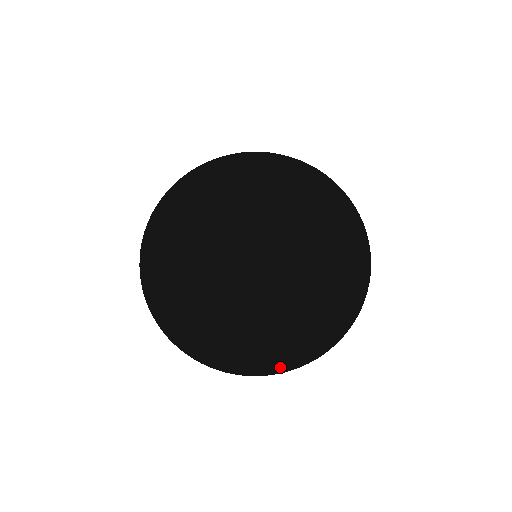
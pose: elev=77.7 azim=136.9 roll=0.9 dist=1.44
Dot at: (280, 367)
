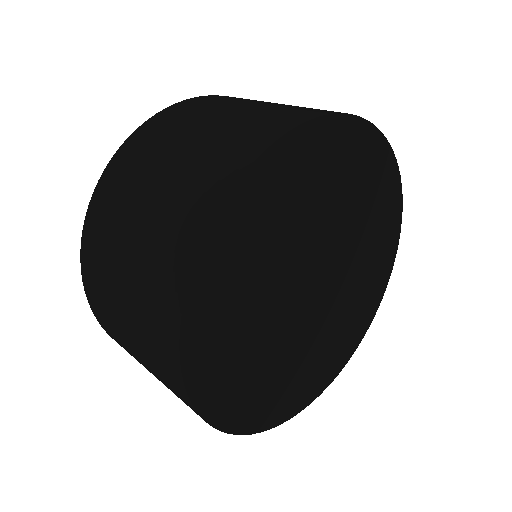
Dot at: (378, 300)
